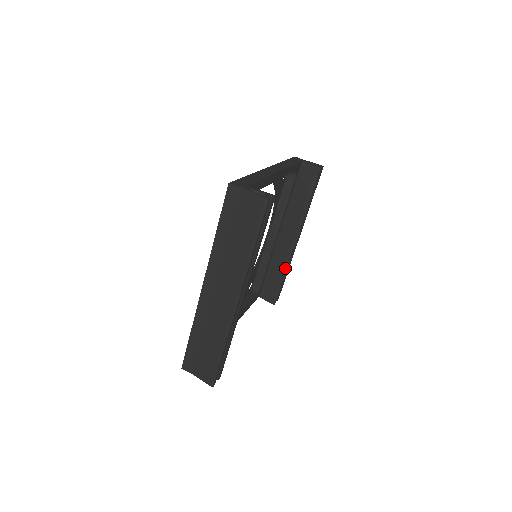
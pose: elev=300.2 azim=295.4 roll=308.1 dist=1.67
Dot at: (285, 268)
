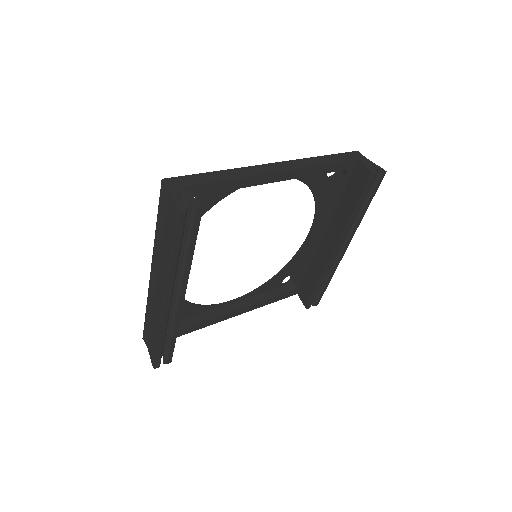
Dot at: (322, 276)
